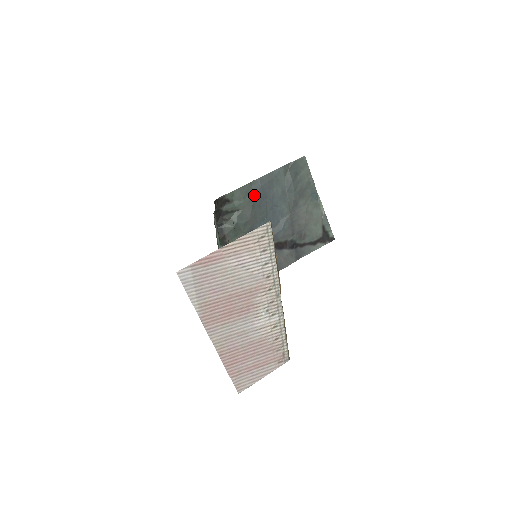
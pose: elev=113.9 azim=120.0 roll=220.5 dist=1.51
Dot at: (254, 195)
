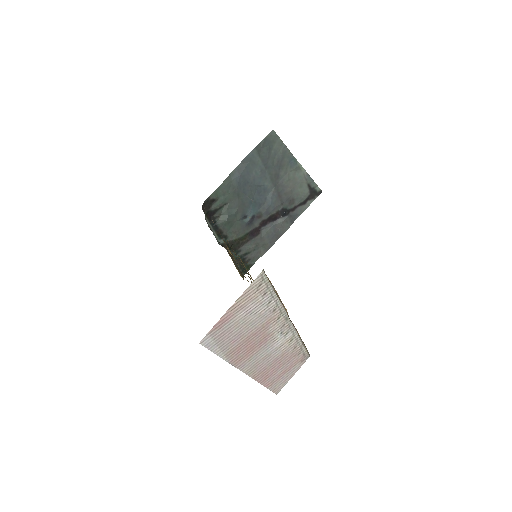
Dot at: (236, 185)
